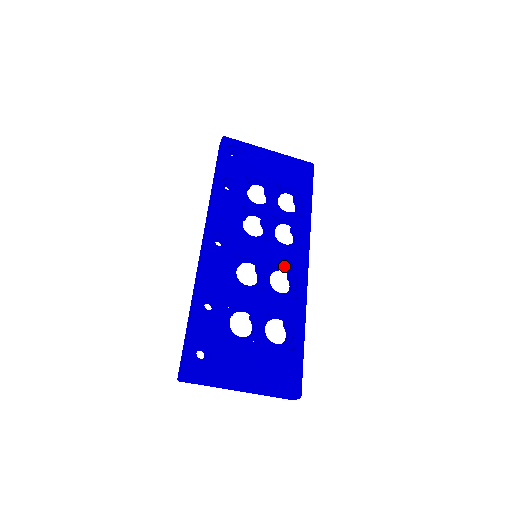
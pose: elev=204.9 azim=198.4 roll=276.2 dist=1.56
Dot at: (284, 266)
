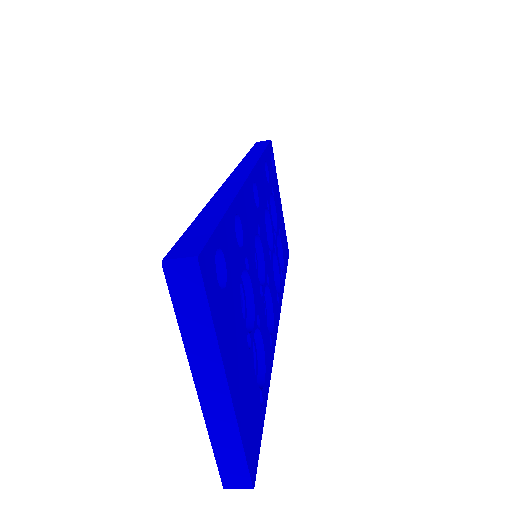
Dot at: (269, 298)
